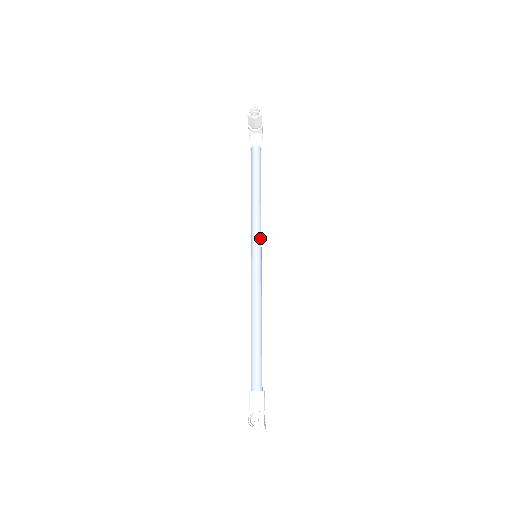
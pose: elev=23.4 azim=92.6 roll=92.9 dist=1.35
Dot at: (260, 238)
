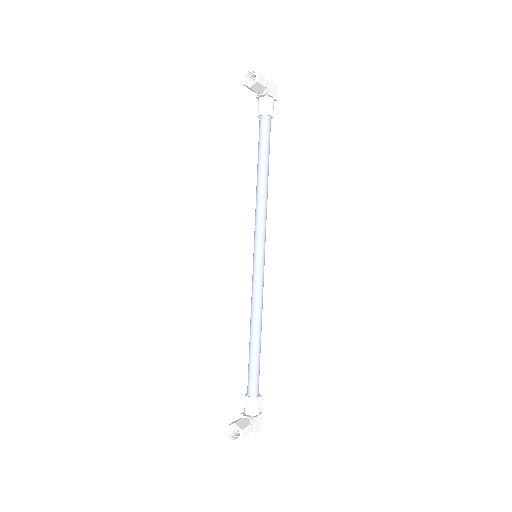
Dot at: (263, 234)
